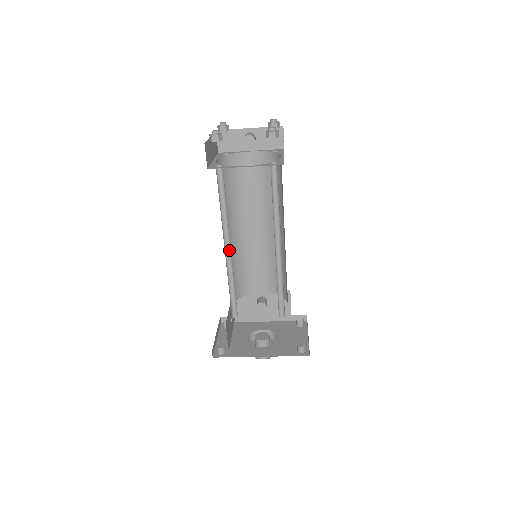
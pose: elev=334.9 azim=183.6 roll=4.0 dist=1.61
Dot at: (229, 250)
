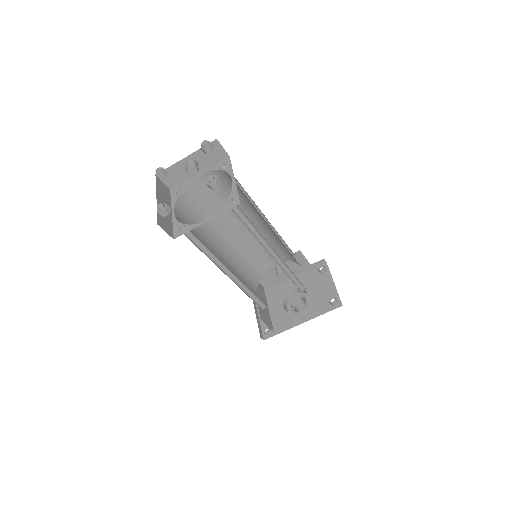
Dot at: (231, 273)
